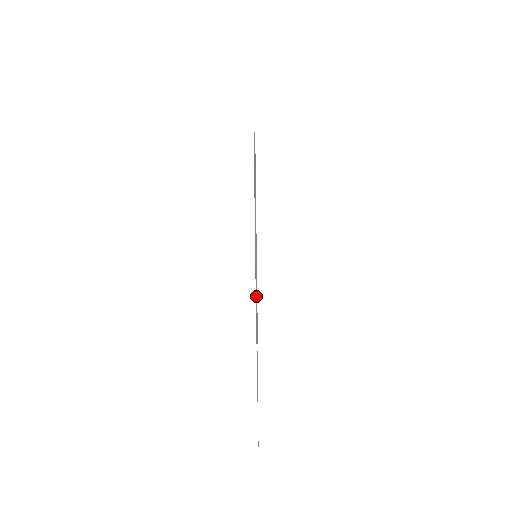
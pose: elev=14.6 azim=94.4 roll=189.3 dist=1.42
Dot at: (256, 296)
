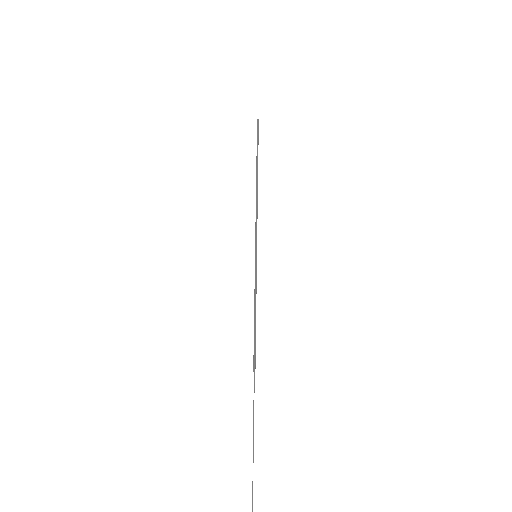
Dot at: (255, 306)
